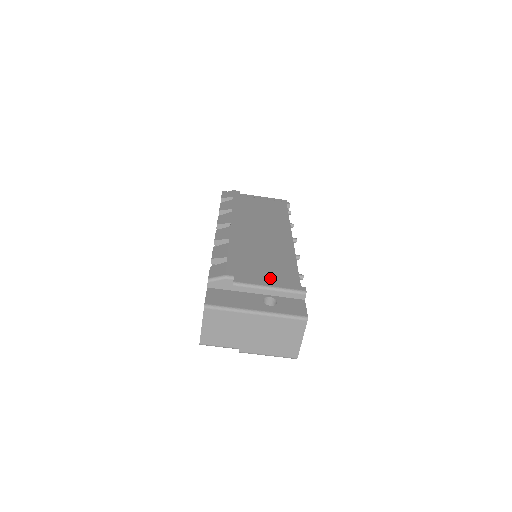
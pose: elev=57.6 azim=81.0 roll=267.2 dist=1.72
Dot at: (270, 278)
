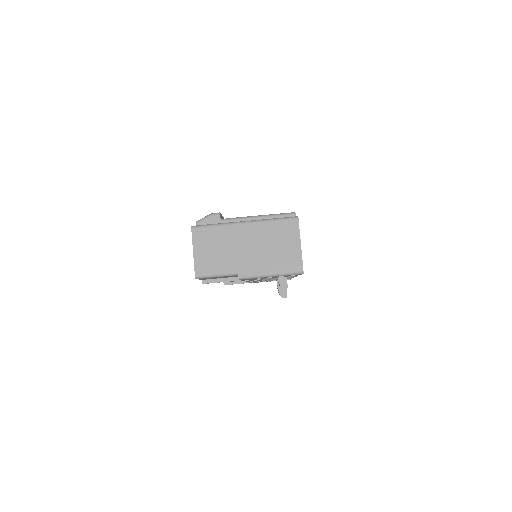
Dot at: occluded
